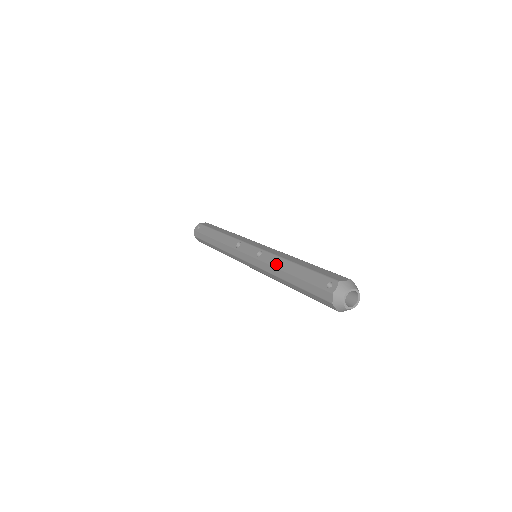
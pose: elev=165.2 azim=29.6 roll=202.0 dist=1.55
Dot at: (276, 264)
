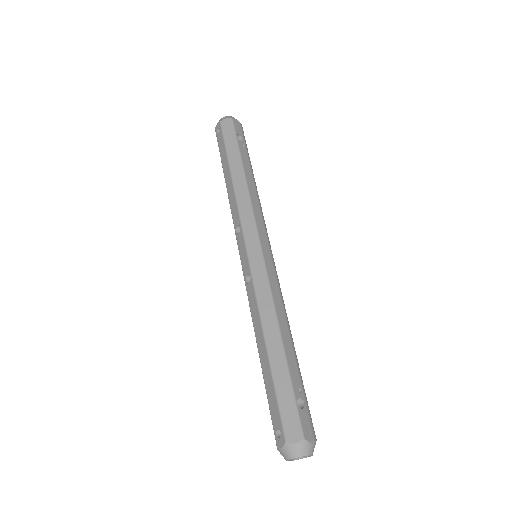
Dot at: (254, 323)
